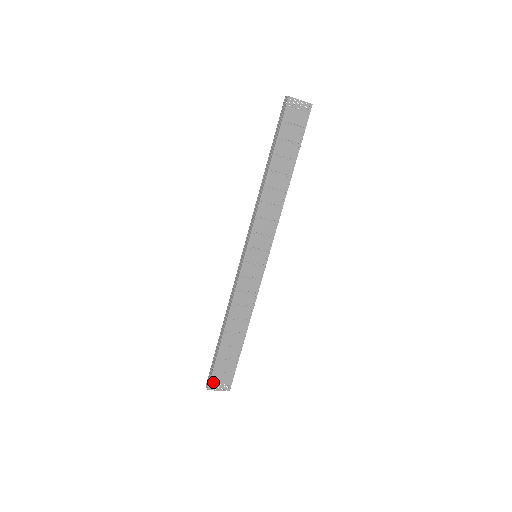
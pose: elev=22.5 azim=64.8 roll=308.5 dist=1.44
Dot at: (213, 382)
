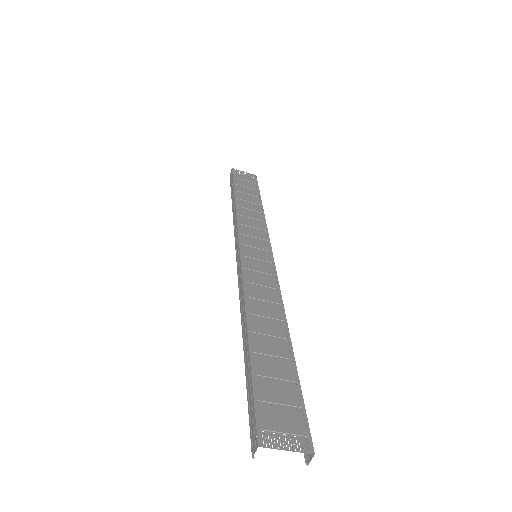
Dot at: (264, 428)
